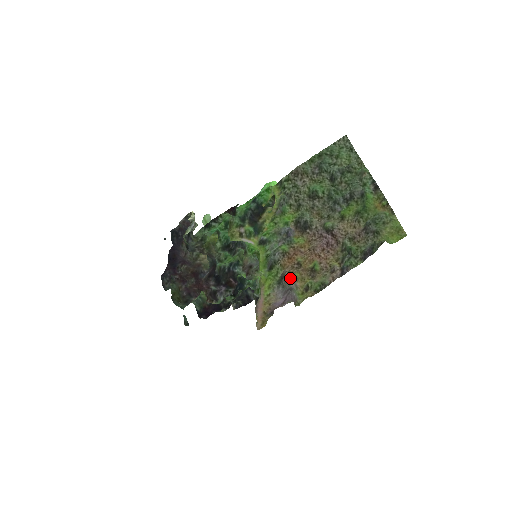
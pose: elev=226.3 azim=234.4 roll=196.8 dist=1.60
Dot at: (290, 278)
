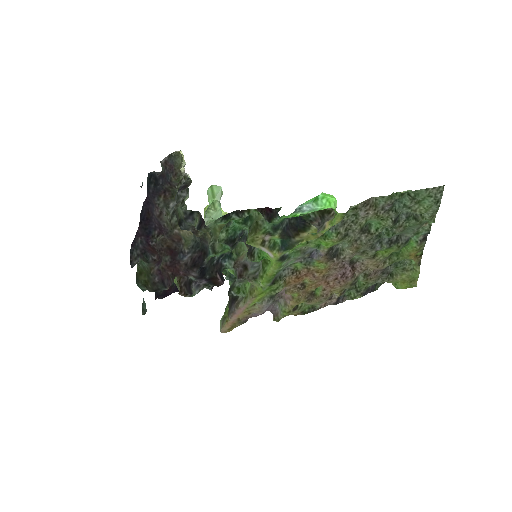
Dot at: (283, 292)
